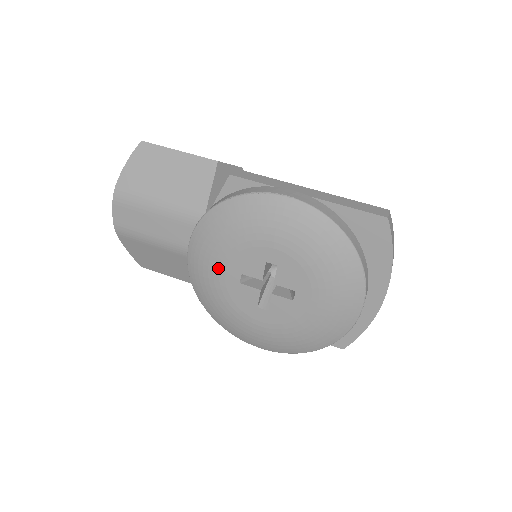
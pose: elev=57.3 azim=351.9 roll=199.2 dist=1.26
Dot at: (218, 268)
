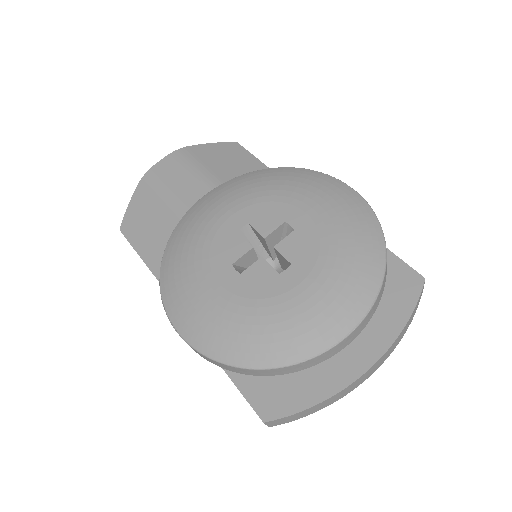
Dot at: (229, 208)
